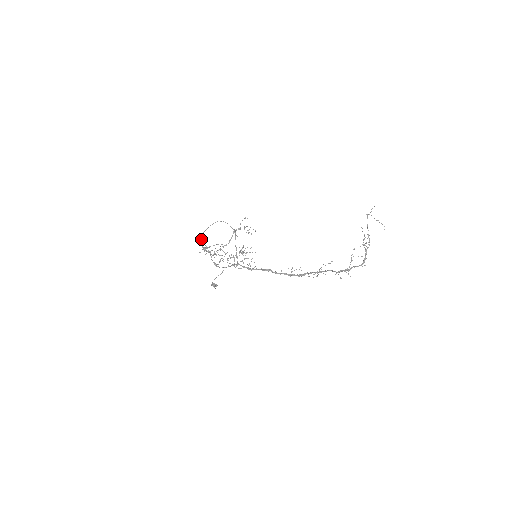
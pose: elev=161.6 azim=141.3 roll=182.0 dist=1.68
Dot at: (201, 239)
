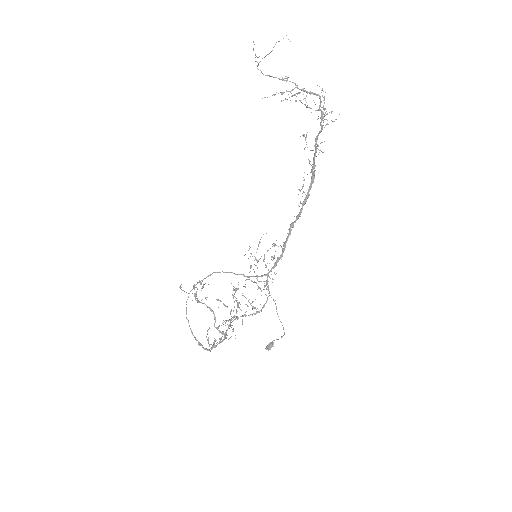
Dot at: (201, 344)
